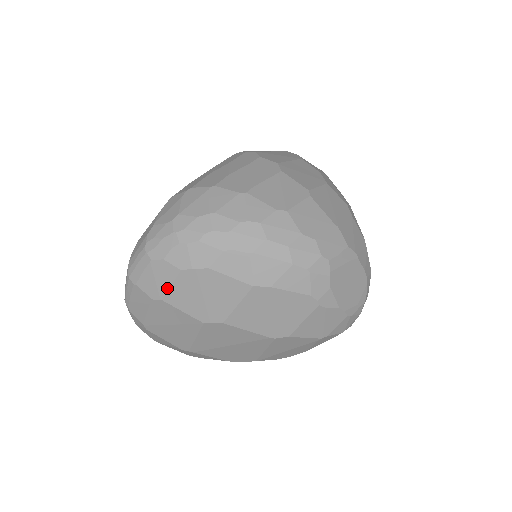
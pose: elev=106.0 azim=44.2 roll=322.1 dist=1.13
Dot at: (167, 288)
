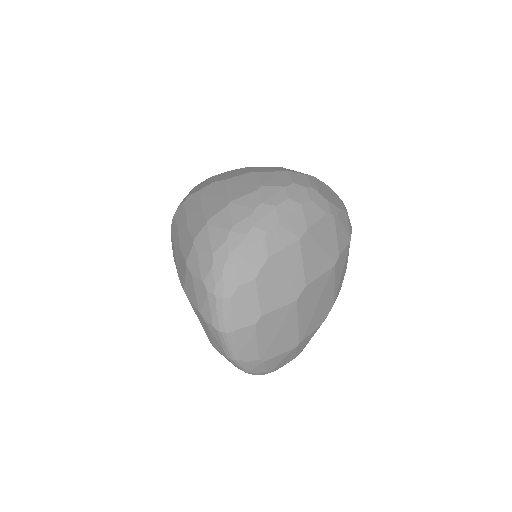
Dot at: (257, 303)
